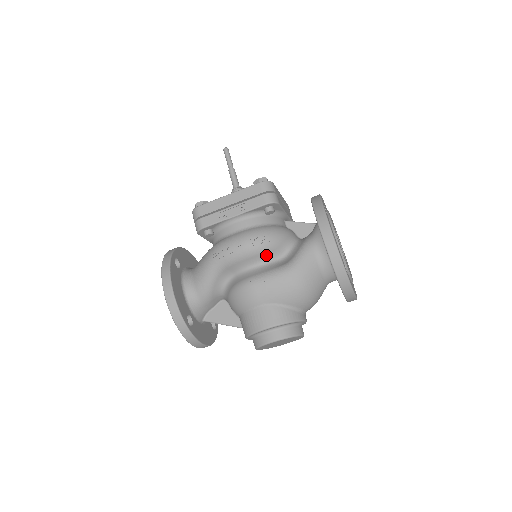
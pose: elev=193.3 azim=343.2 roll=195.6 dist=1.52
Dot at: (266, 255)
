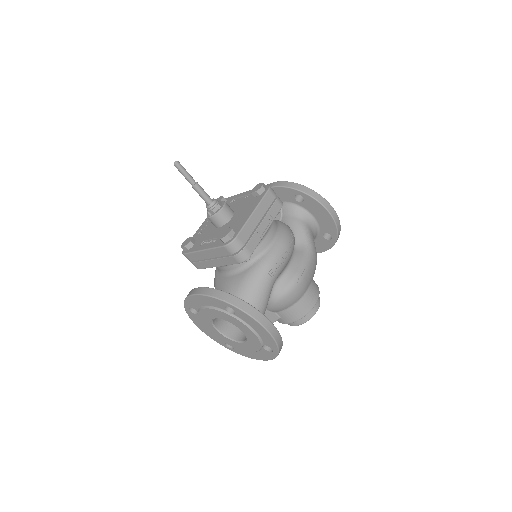
Dot at: occluded
